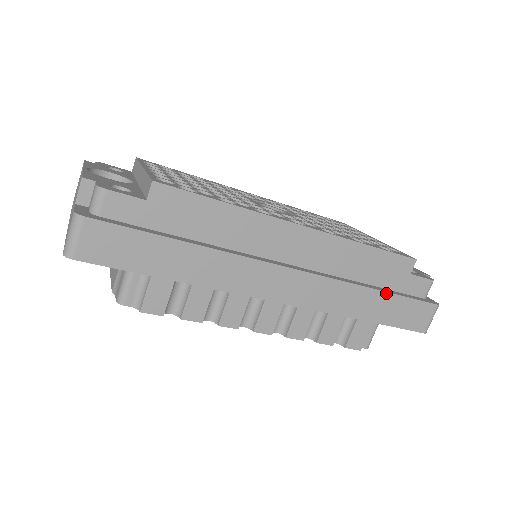
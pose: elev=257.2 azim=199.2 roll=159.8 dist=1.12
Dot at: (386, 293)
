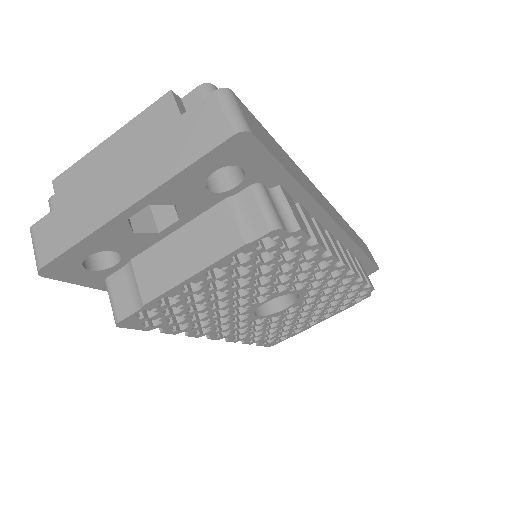
Dot at: (353, 231)
